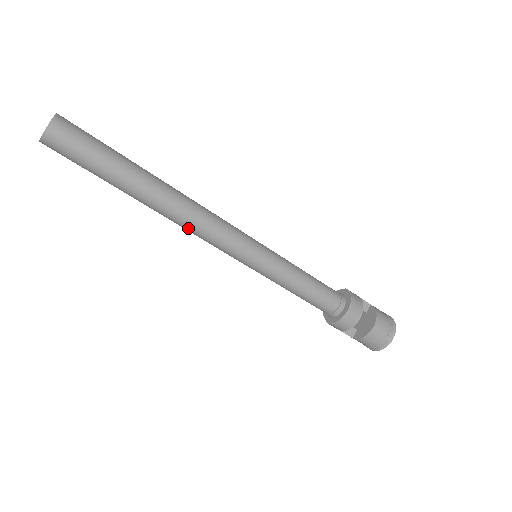
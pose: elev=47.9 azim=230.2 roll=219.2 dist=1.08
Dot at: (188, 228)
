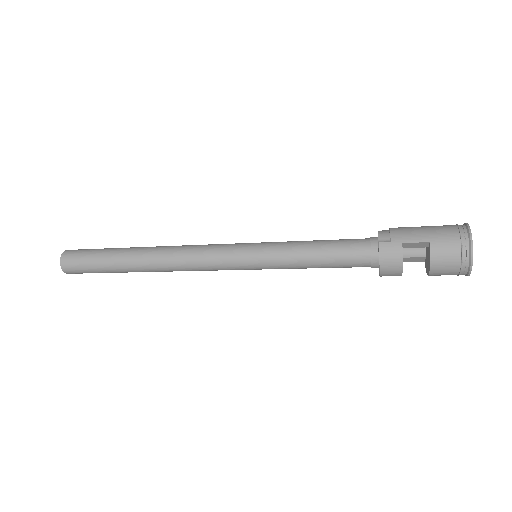
Dot at: occluded
